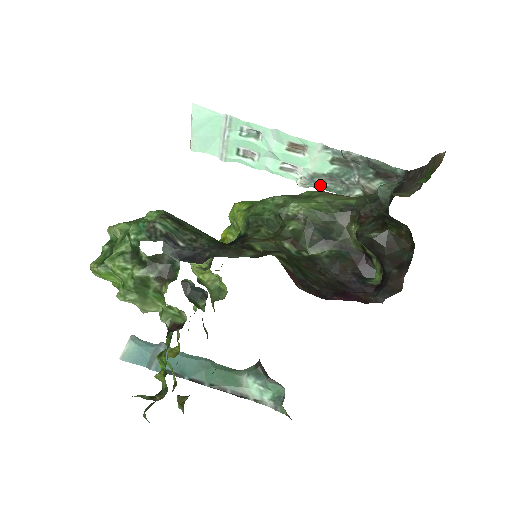
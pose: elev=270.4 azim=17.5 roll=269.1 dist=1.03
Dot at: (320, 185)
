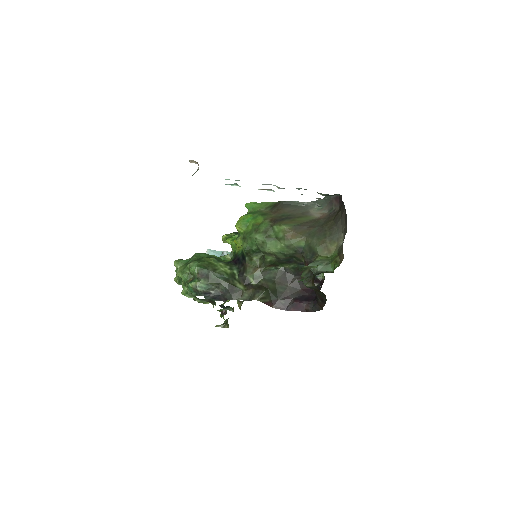
Dot at: occluded
